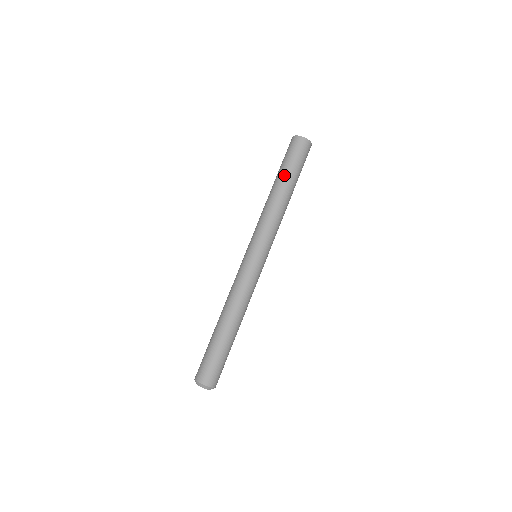
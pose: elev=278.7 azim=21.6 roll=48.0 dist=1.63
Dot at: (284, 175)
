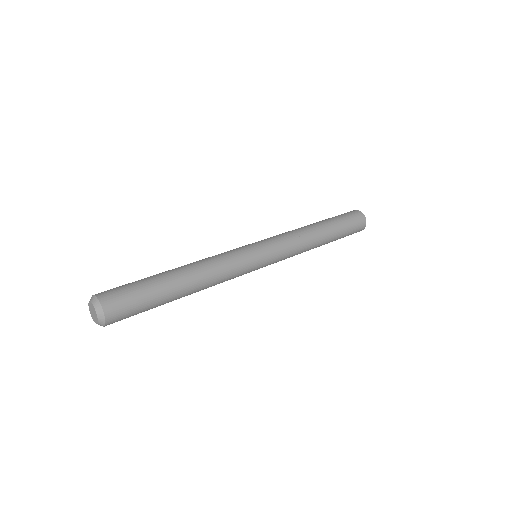
Dot at: occluded
